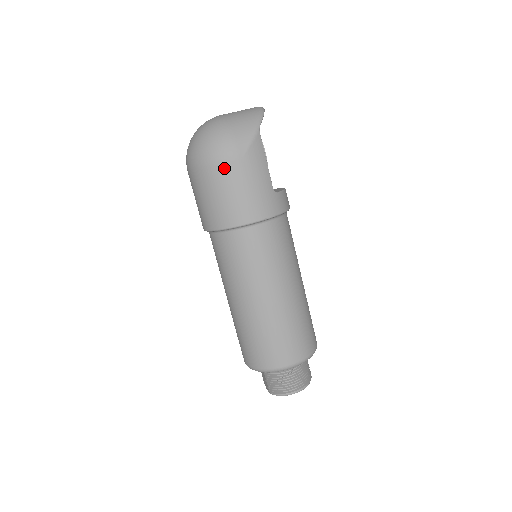
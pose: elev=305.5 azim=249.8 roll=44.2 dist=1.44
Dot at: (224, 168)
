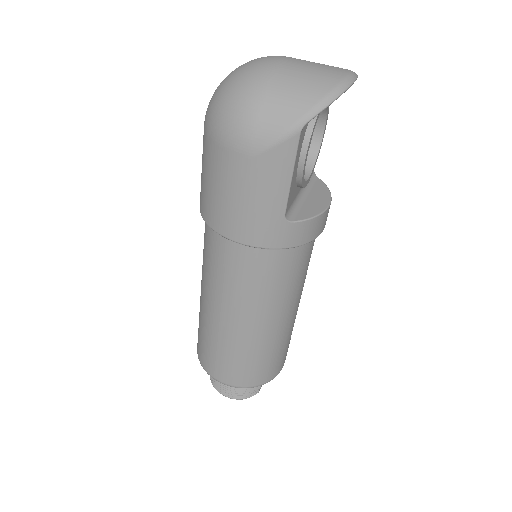
Dot at: (224, 156)
